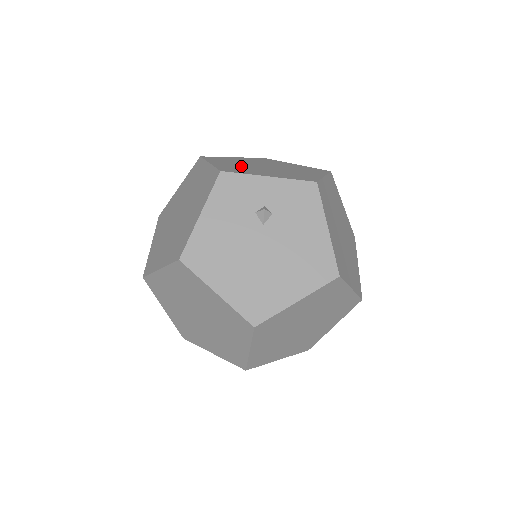
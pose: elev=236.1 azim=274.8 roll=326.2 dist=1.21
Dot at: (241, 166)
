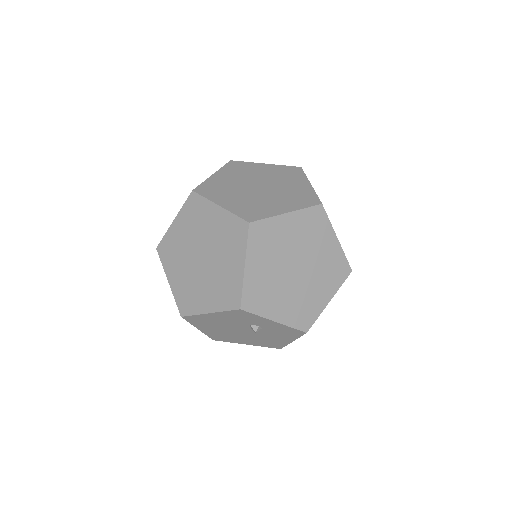
Dot at: (270, 276)
